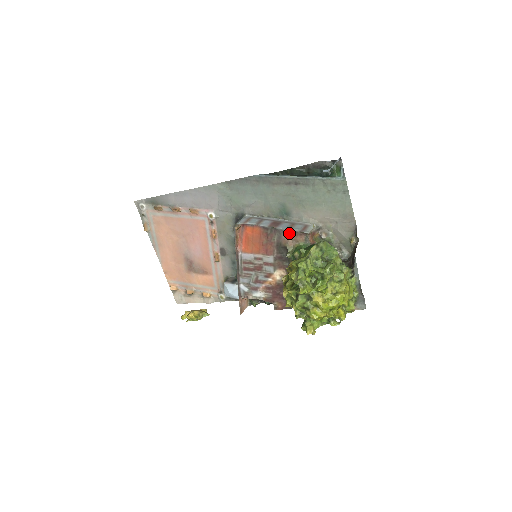
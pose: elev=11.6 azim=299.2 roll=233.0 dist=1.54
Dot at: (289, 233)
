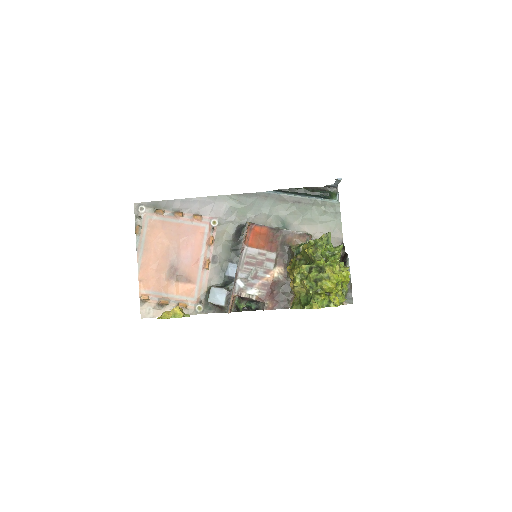
Dot at: (293, 234)
